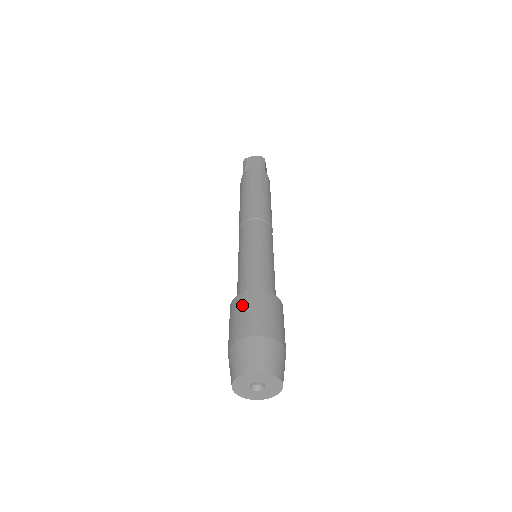
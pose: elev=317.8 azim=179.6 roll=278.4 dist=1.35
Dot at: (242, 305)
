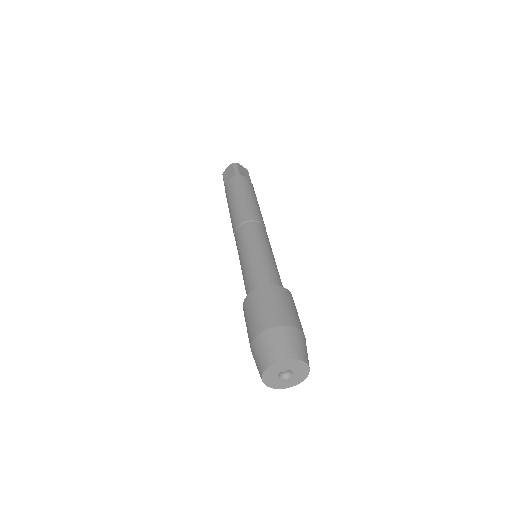
Dot at: (246, 312)
